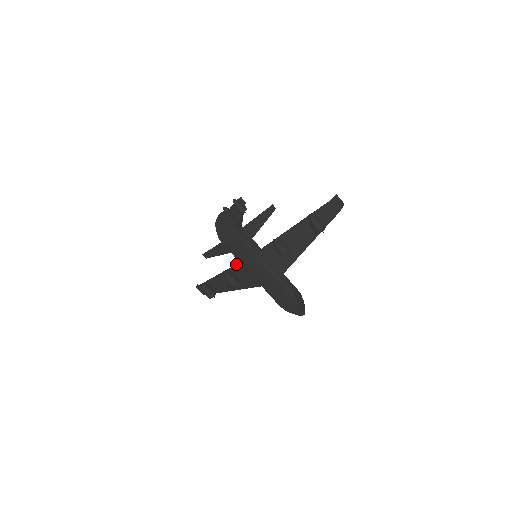
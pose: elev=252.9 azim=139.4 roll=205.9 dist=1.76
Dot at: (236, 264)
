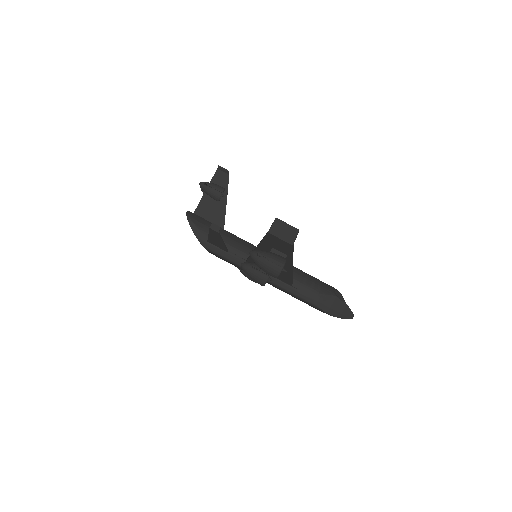
Dot at: occluded
